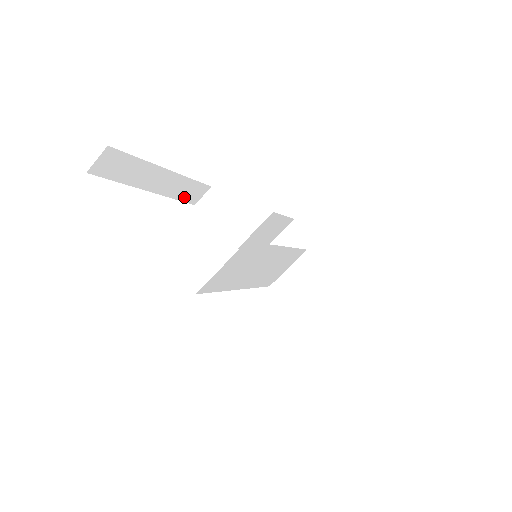
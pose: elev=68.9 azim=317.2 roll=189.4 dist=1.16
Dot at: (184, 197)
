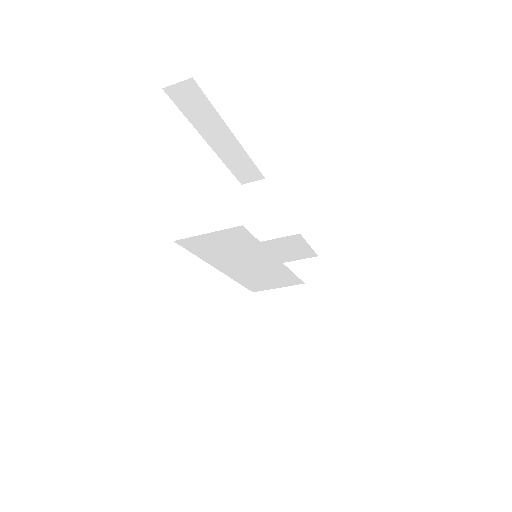
Dot at: (236, 171)
